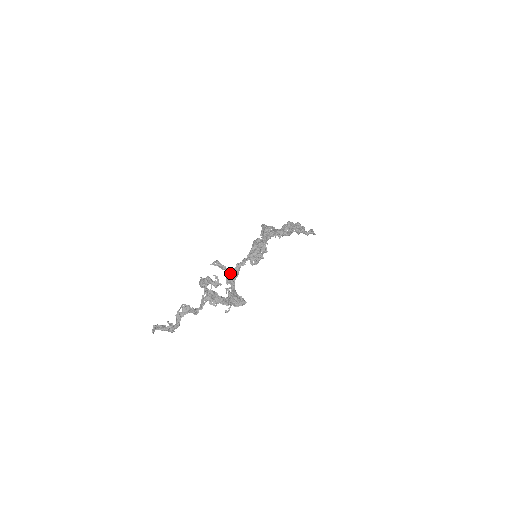
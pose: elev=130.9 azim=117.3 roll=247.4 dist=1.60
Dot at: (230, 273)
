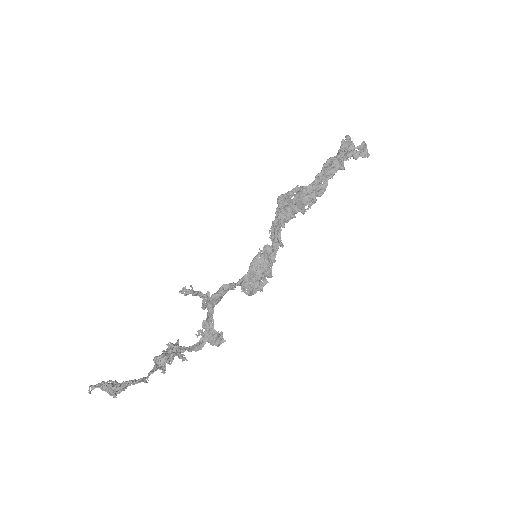
Dot at: (208, 301)
